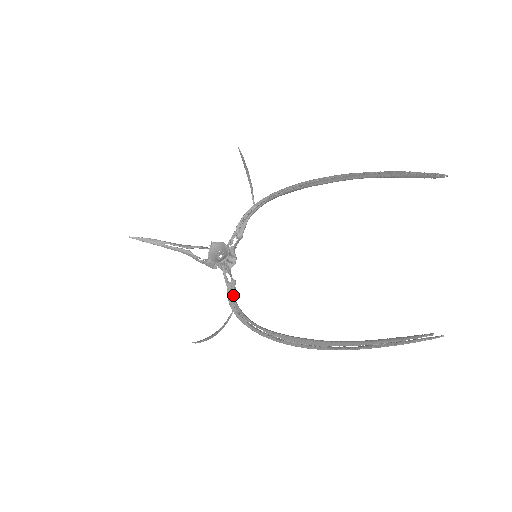
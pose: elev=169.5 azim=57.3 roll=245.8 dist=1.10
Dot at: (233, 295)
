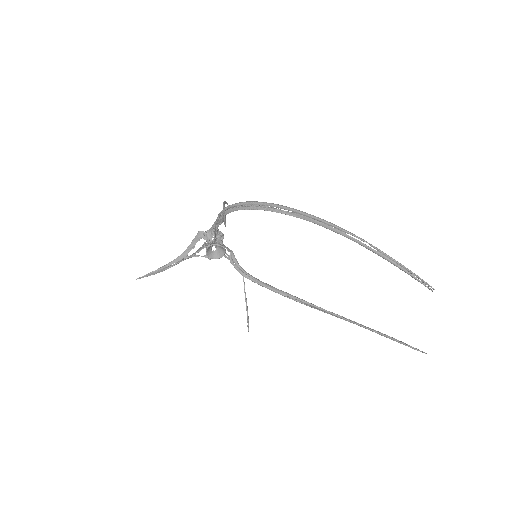
Dot at: (238, 266)
